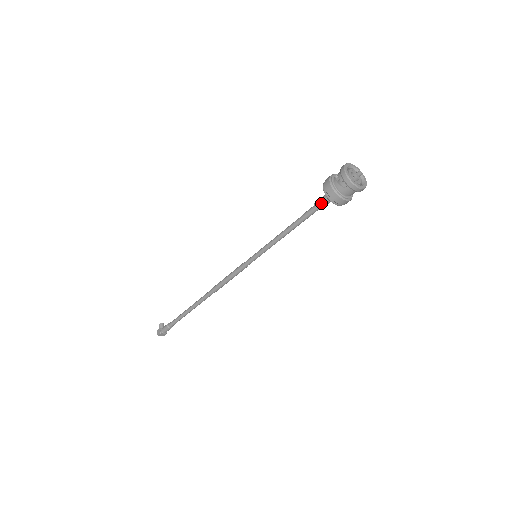
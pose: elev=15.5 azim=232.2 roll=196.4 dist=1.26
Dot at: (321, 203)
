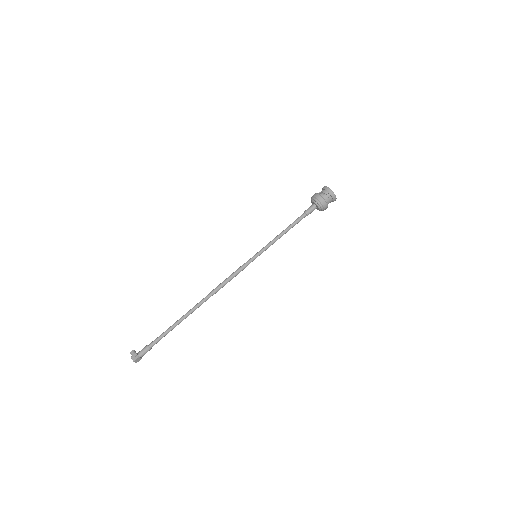
Dot at: (310, 210)
